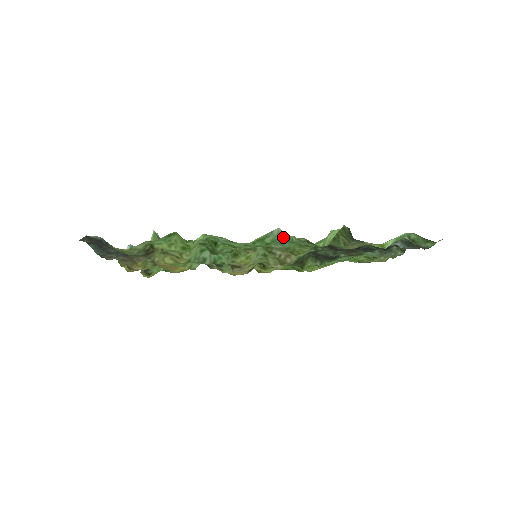
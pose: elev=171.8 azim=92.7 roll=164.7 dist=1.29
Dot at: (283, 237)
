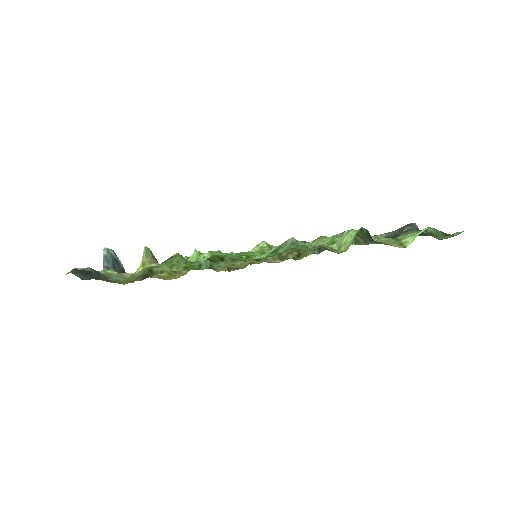
Dot at: (297, 246)
